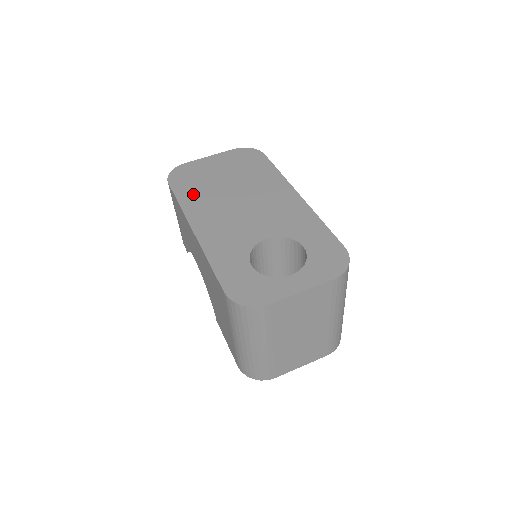
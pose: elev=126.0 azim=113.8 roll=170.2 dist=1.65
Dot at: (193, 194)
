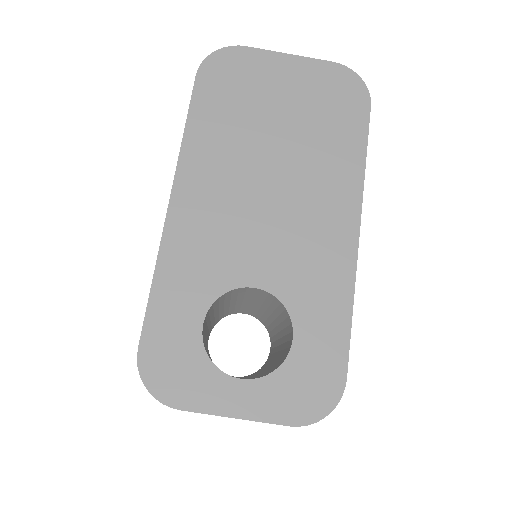
Dot at: (215, 124)
